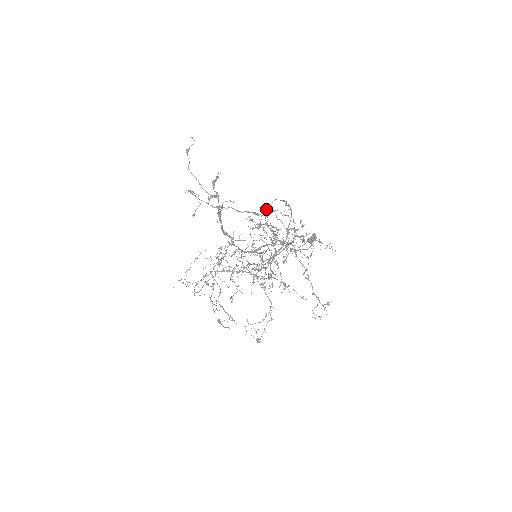
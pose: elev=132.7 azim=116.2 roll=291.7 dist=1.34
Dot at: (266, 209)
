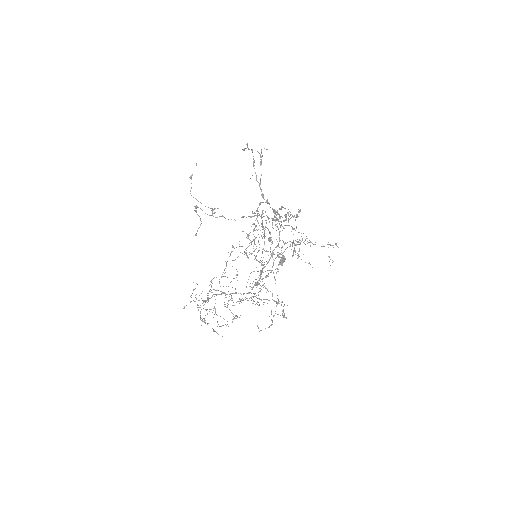
Dot at: occluded
